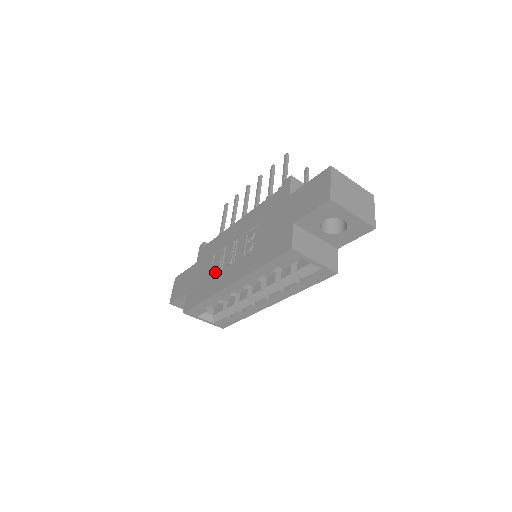
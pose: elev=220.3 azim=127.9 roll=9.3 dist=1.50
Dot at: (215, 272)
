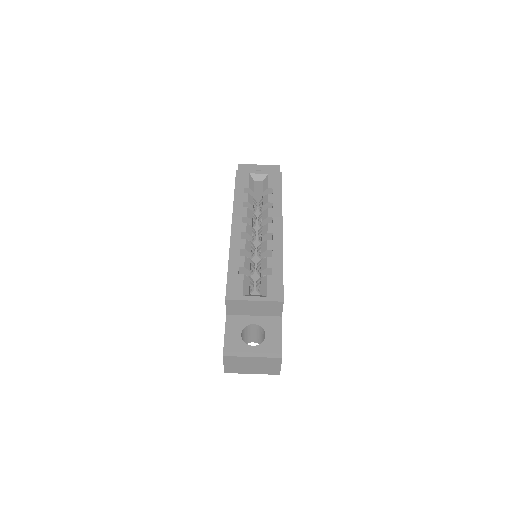
Dot at: occluded
